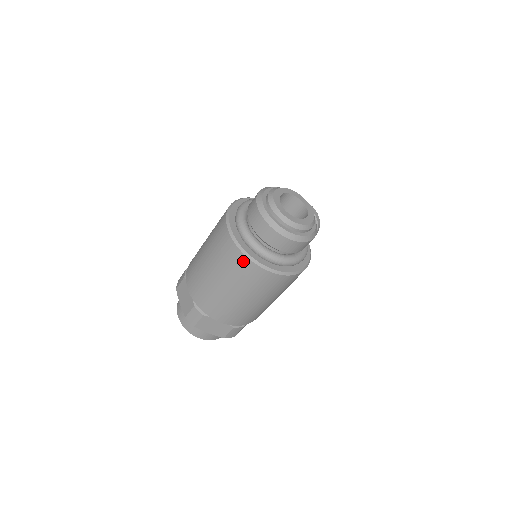
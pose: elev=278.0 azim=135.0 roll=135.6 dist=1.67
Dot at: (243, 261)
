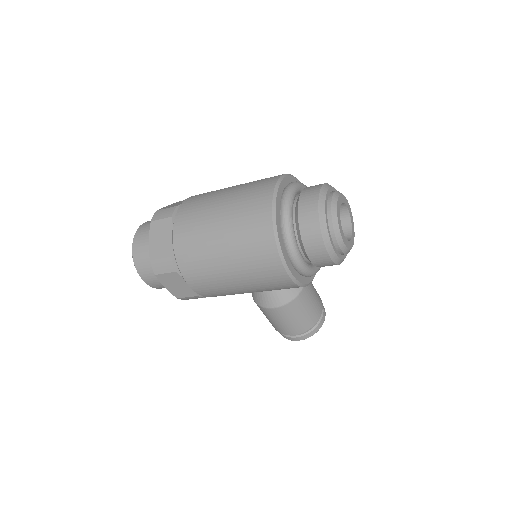
Dot at: (266, 192)
